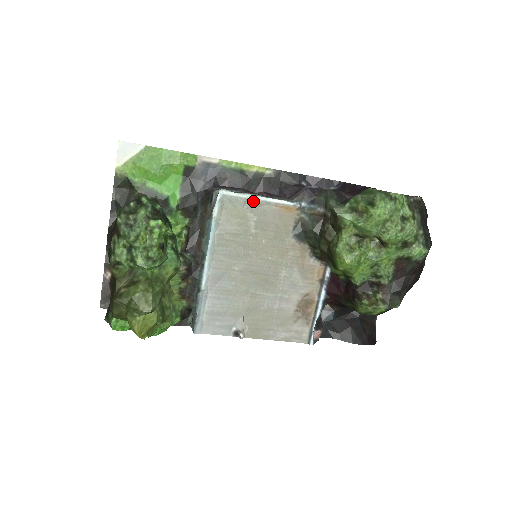
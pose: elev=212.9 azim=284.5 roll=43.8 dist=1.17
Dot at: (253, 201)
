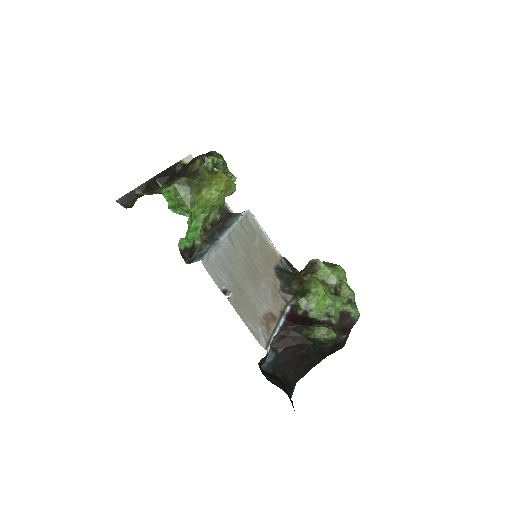
Dot at: (262, 231)
